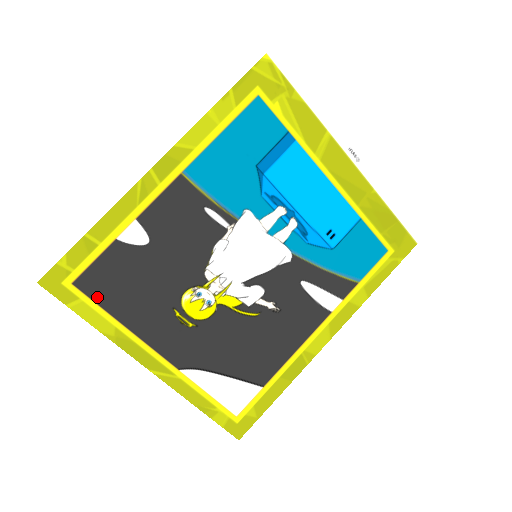
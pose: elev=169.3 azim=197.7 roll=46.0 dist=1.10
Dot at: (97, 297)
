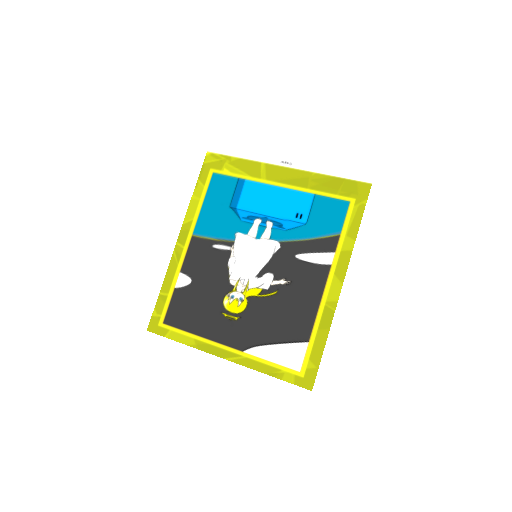
Dot at: (178, 325)
